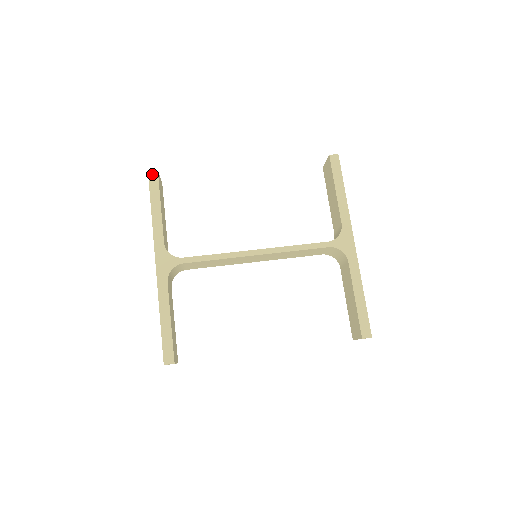
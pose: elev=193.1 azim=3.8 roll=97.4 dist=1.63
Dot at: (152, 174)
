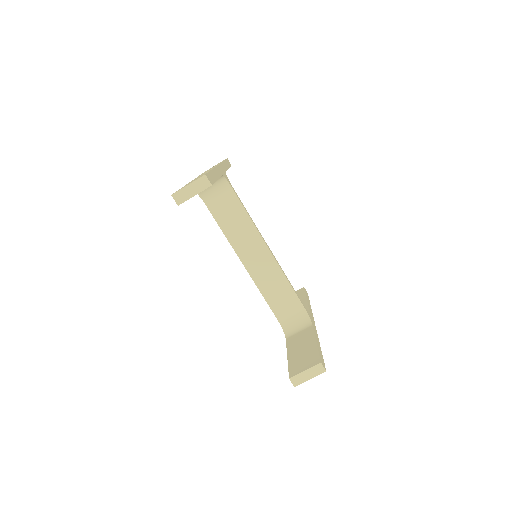
Dot at: occluded
